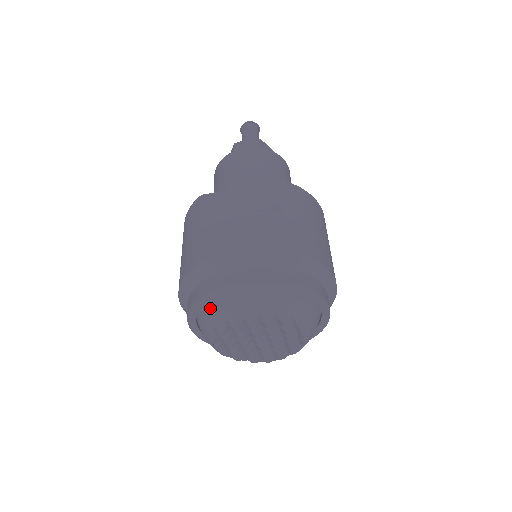
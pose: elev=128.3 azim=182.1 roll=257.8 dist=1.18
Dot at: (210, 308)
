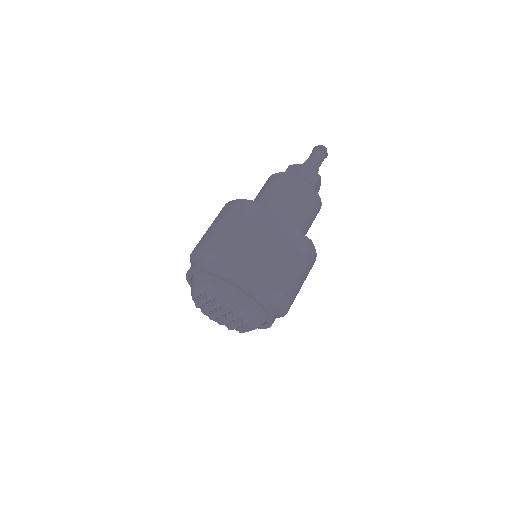
Dot at: (214, 282)
